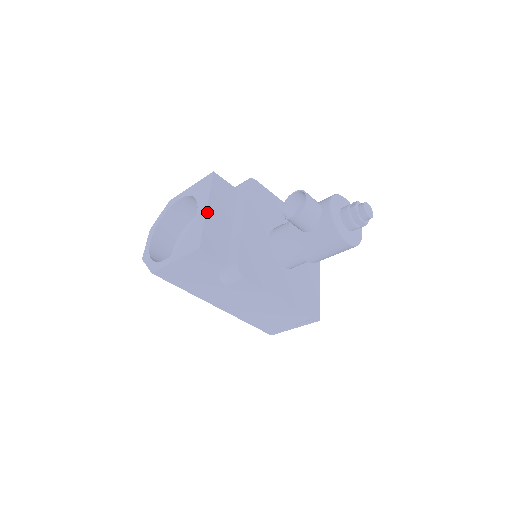
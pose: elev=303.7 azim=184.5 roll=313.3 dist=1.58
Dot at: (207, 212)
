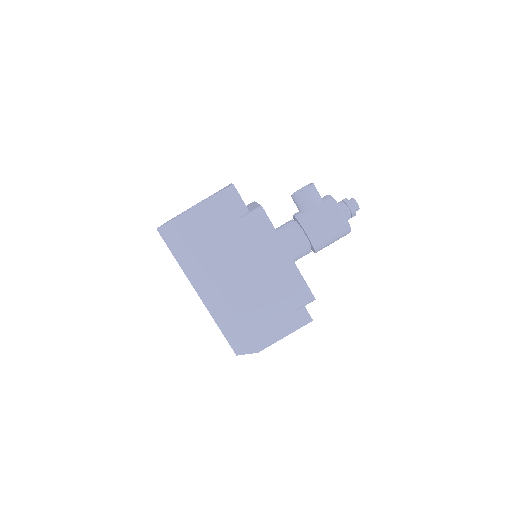
Dot at: occluded
